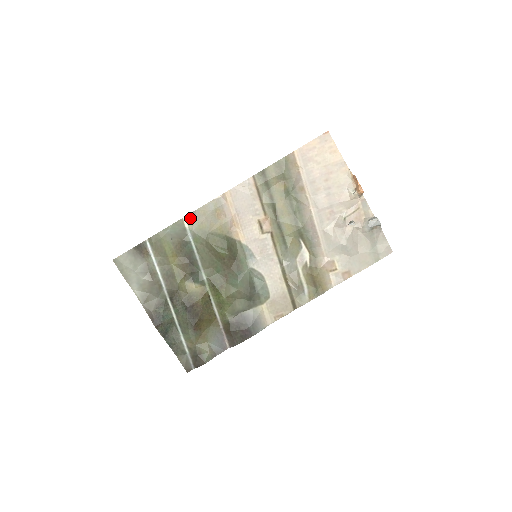
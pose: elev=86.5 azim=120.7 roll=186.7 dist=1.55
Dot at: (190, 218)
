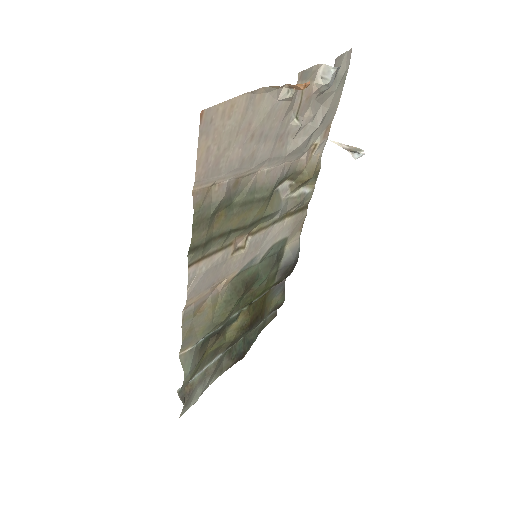
Dot at: (185, 347)
